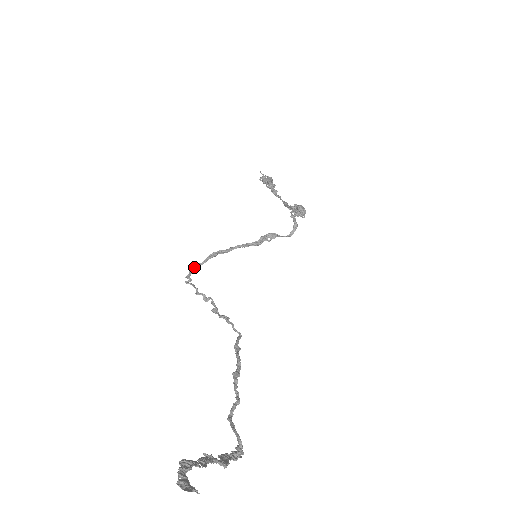
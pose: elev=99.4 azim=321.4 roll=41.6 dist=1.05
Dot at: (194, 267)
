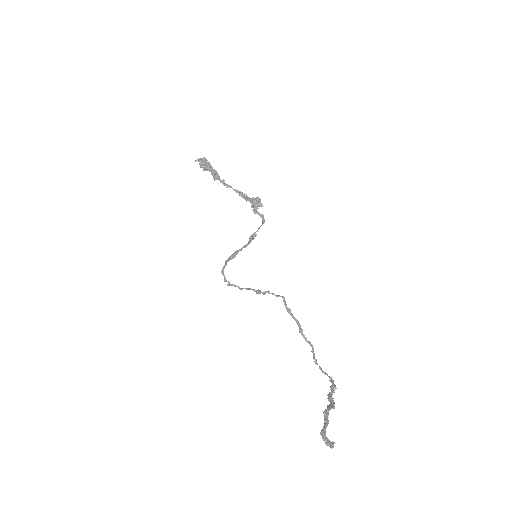
Dot at: (223, 271)
